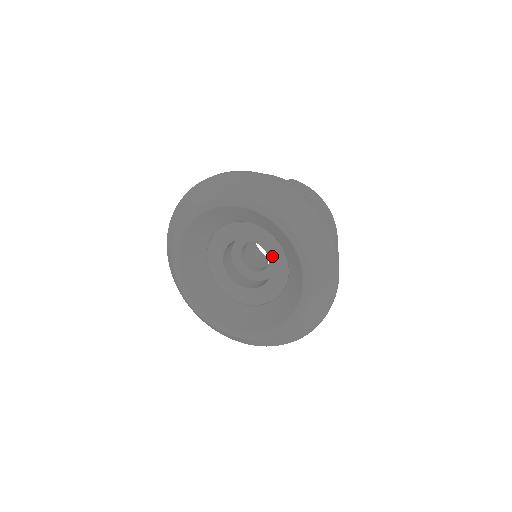
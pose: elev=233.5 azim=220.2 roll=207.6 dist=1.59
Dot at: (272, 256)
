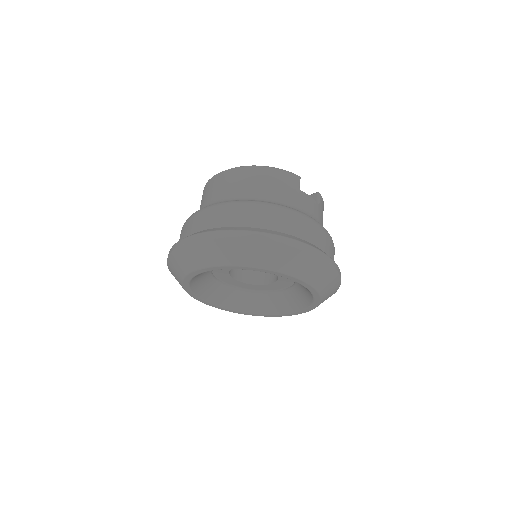
Dot at: (278, 283)
